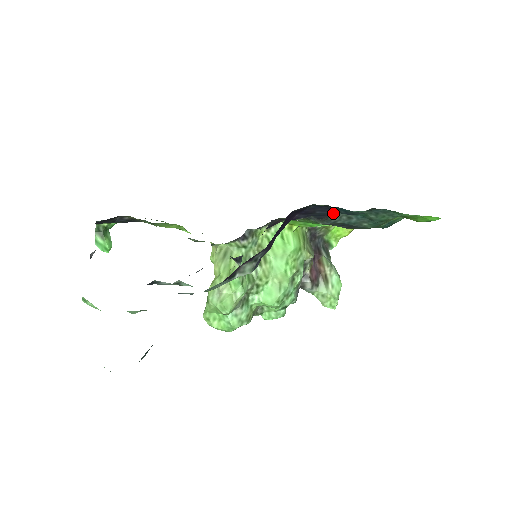
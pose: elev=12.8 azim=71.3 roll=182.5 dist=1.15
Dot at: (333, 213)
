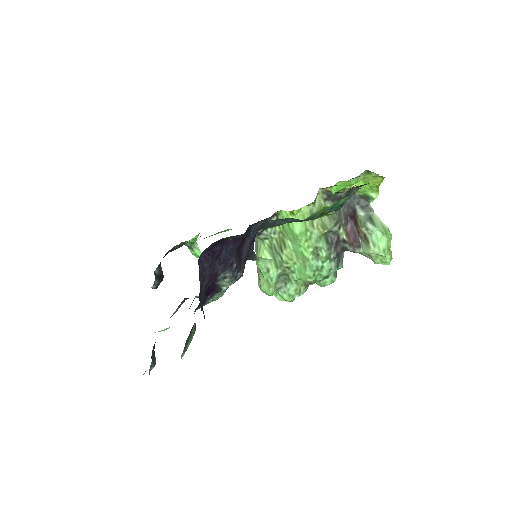
Dot at: (256, 229)
